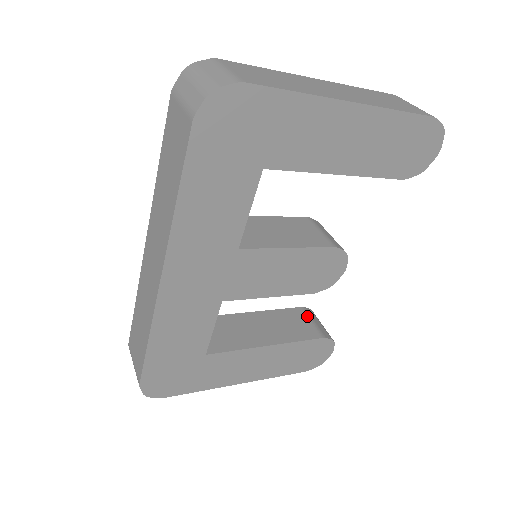
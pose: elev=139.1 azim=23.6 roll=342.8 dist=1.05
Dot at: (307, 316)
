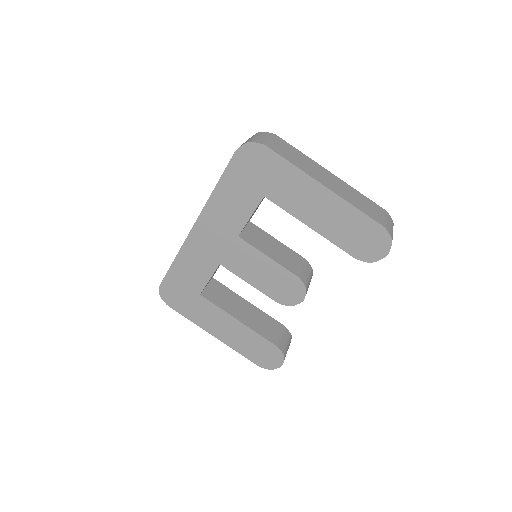
Dot at: (282, 331)
